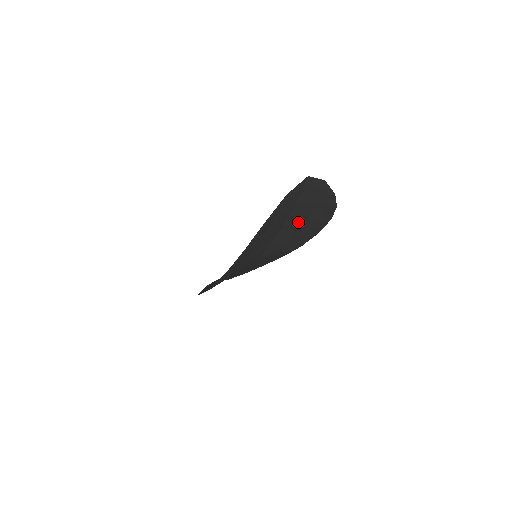
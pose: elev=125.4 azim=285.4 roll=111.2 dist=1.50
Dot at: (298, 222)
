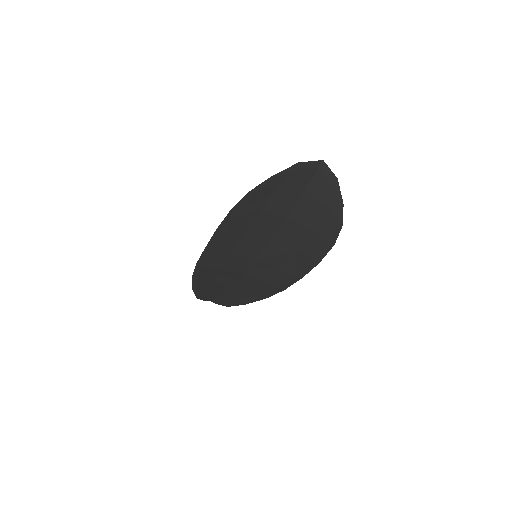
Dot at: (303, 222)
